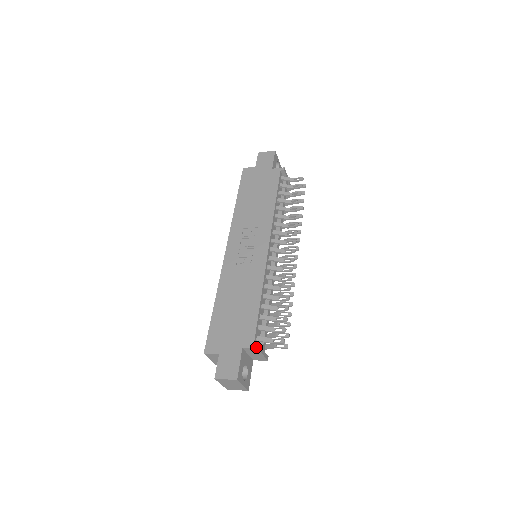
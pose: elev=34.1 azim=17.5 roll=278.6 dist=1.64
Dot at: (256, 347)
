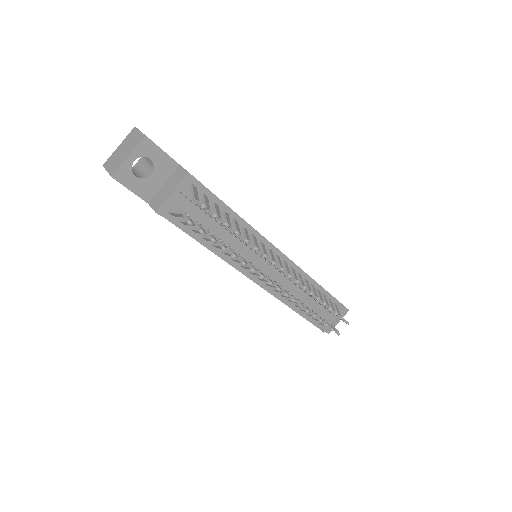
Dot at: occluded
